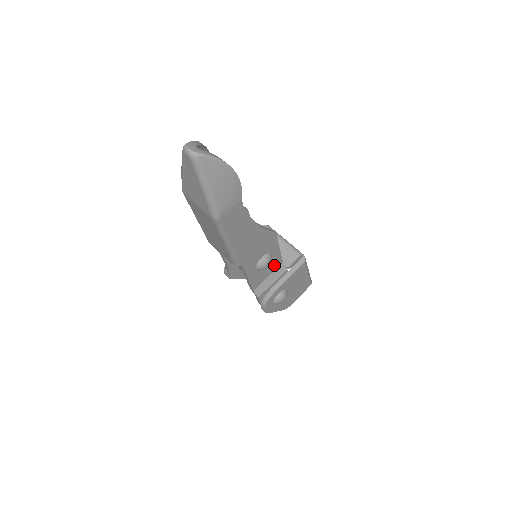
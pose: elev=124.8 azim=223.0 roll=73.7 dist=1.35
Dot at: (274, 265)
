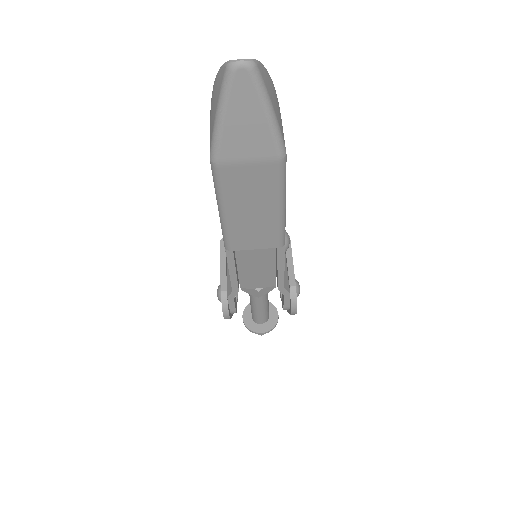
Dot at: occluded
